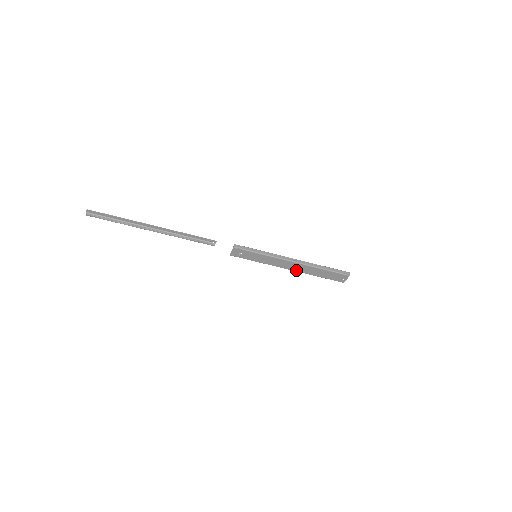
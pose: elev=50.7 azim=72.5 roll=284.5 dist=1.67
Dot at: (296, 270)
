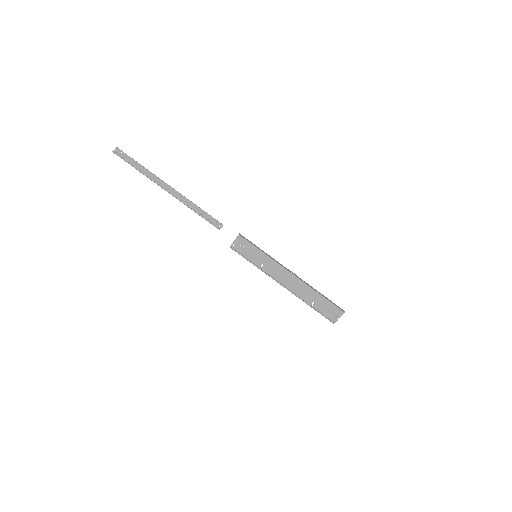
Dot at: (291, 288)
